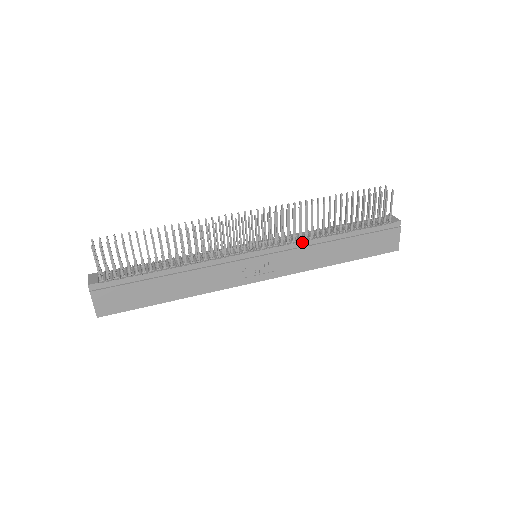
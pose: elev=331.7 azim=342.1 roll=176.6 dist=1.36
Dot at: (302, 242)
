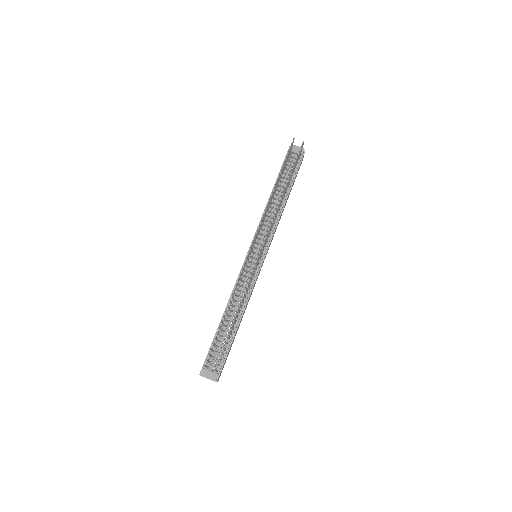
Dot at: (276, 224)
